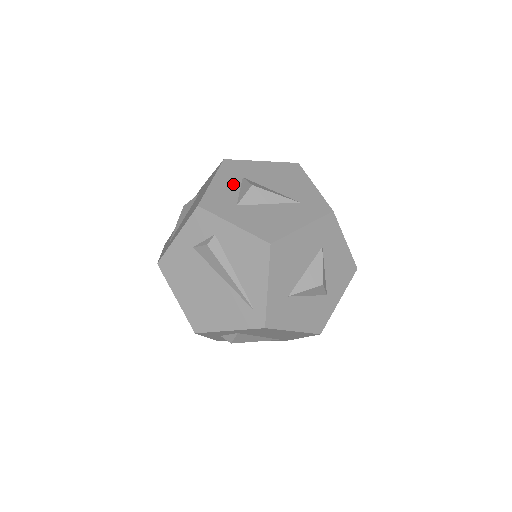
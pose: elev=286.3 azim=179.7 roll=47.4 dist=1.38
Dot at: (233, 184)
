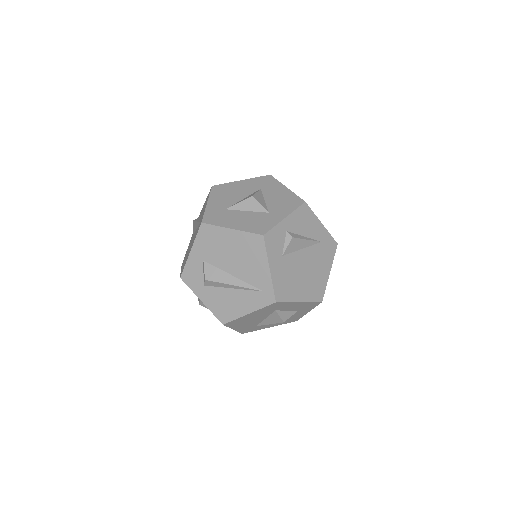
Dot at: occluded
